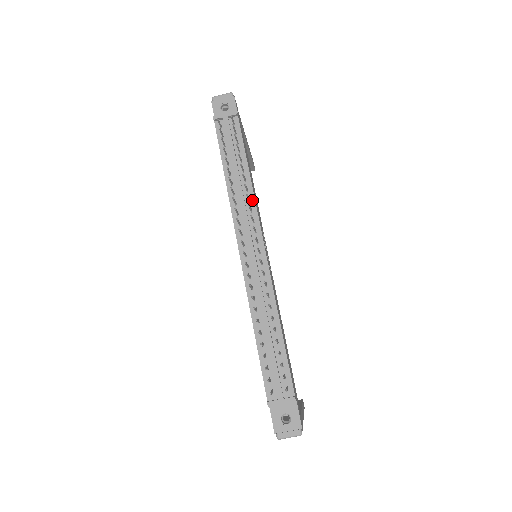
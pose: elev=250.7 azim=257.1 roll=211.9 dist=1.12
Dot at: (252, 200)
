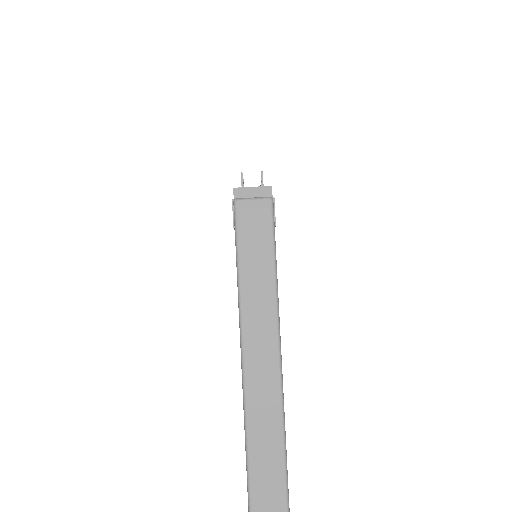
Dot at: occluded
